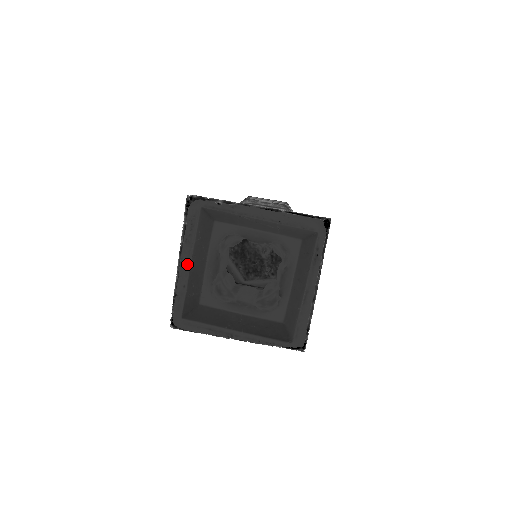
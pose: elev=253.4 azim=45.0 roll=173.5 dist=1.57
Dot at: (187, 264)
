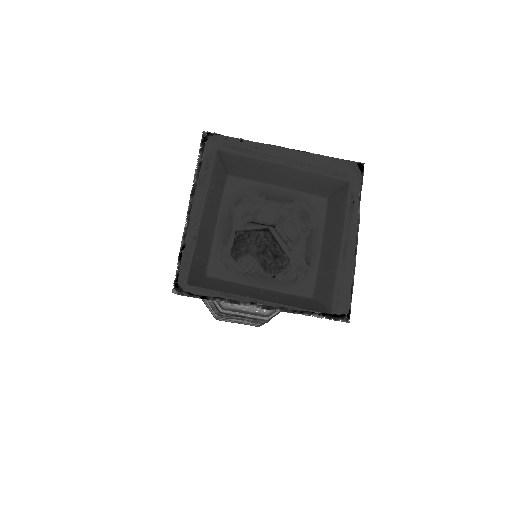
Dot at: (199, 210)
